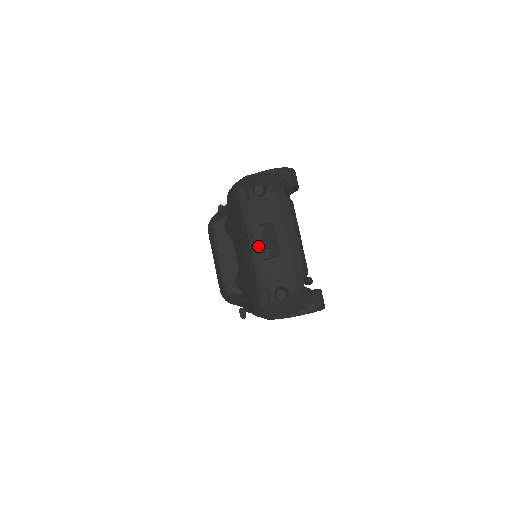
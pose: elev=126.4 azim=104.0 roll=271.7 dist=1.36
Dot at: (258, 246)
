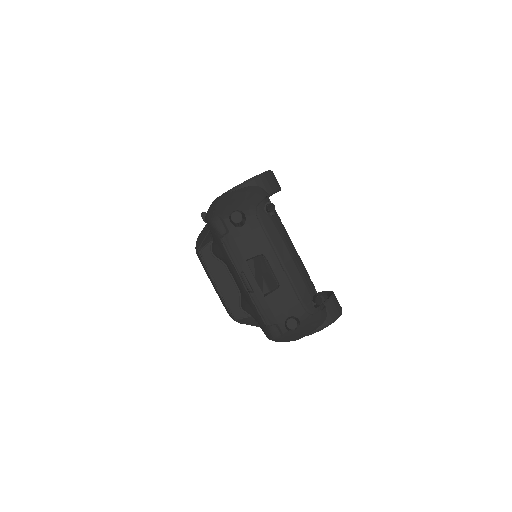
Dot at: (253, 283)
